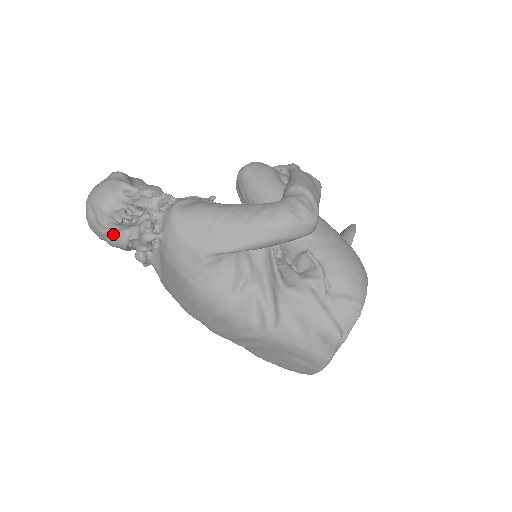
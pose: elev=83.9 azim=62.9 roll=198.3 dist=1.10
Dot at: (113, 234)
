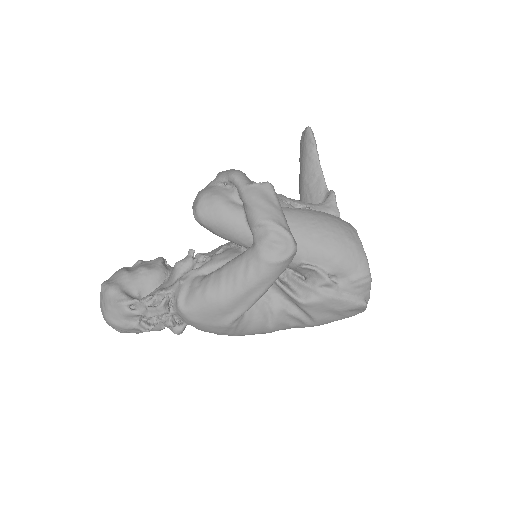
Dot at: occluded
